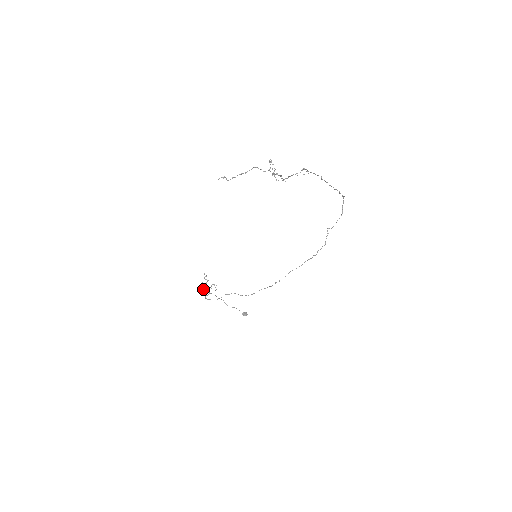
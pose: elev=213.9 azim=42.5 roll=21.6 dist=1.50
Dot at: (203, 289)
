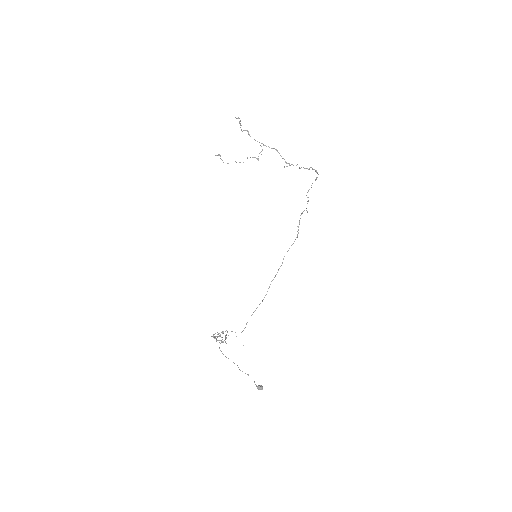
Dot at: occluded
